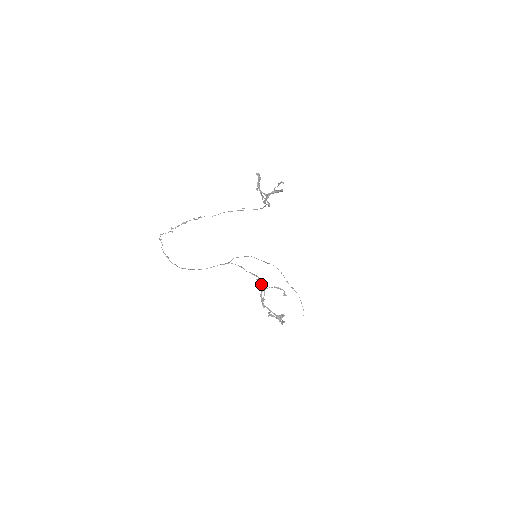
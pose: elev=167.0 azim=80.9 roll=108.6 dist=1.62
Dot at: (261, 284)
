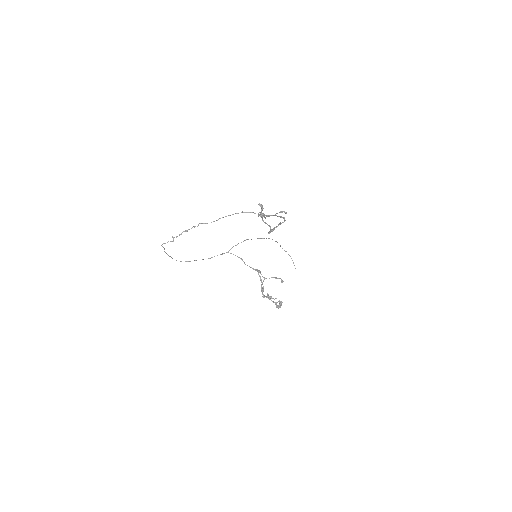
Dot at: occluded
